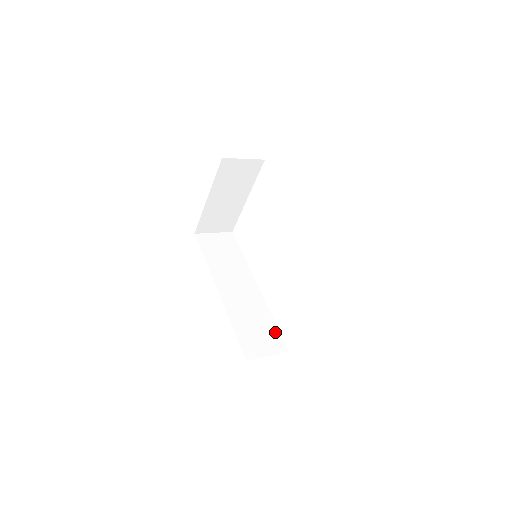
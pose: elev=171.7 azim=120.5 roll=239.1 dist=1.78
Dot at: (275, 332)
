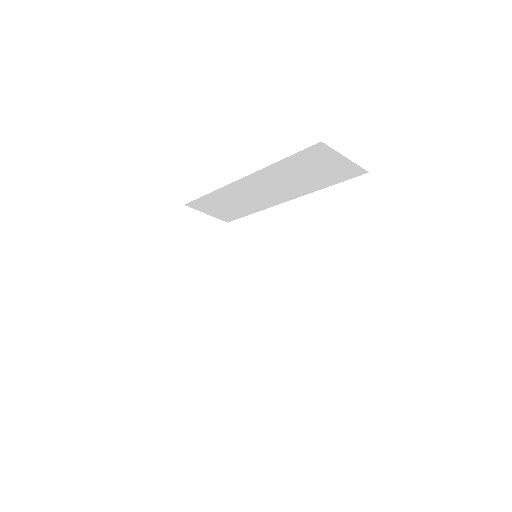
Dot at: occluded
